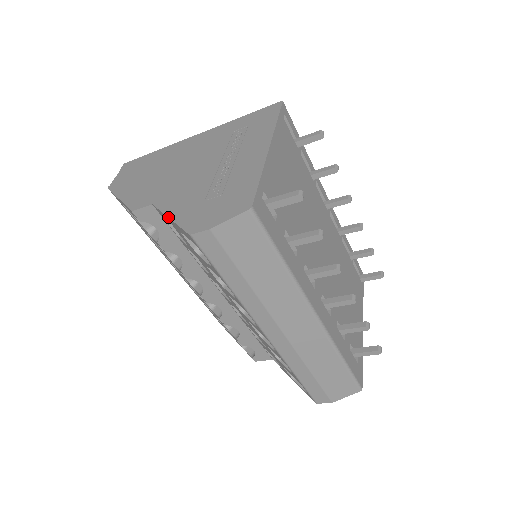
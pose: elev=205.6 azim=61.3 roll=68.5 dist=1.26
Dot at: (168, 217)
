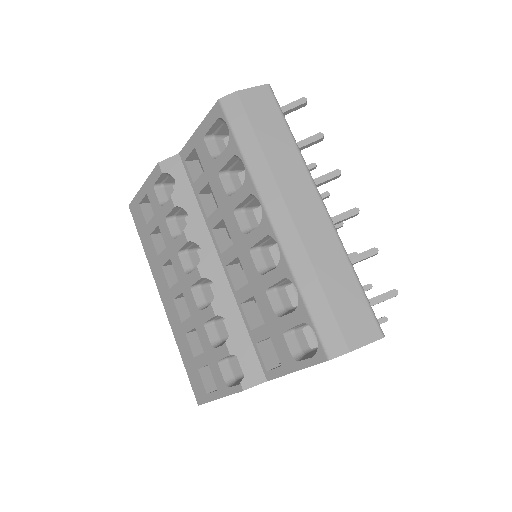
Dot at: (196, 129)
